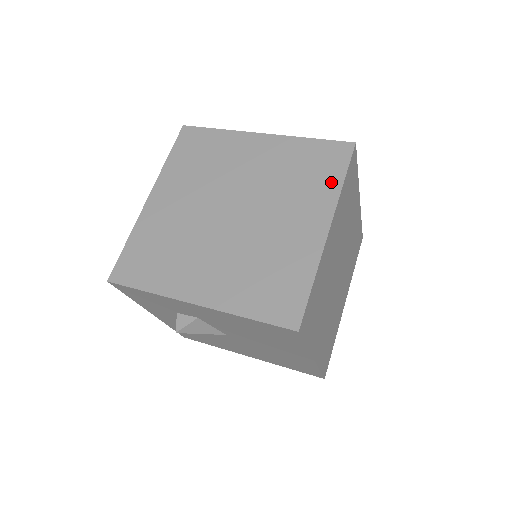
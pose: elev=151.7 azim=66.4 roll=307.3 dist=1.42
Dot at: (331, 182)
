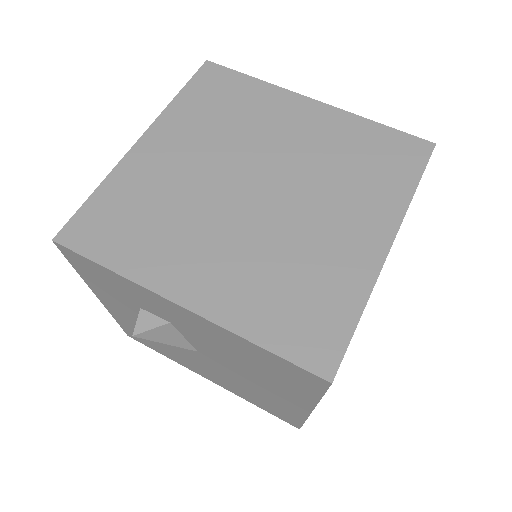
Dot at: (399, 185)
